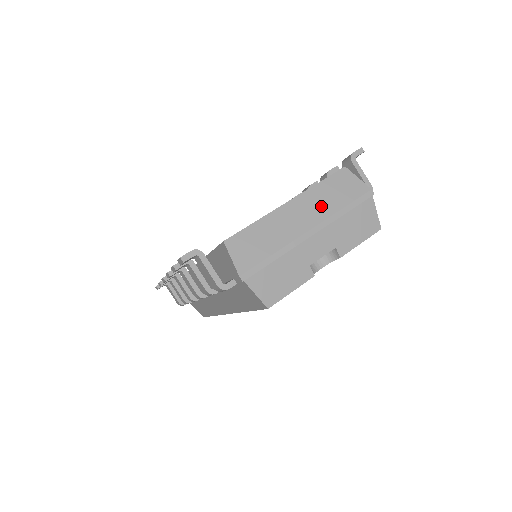
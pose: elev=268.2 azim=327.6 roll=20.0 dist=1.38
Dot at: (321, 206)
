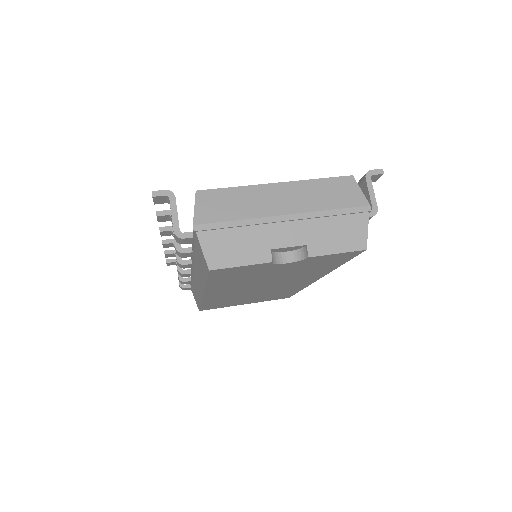
Dot at: (308, 199)
